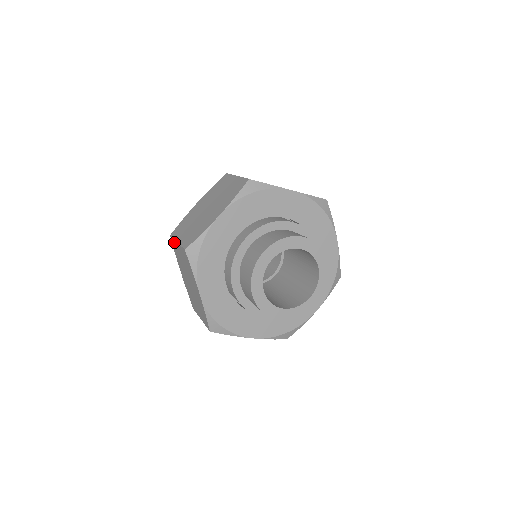
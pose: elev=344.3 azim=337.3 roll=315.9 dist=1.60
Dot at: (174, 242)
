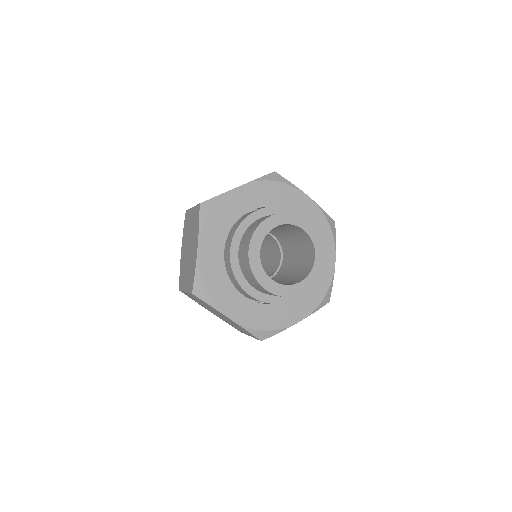
Dot at: (188, 213)
